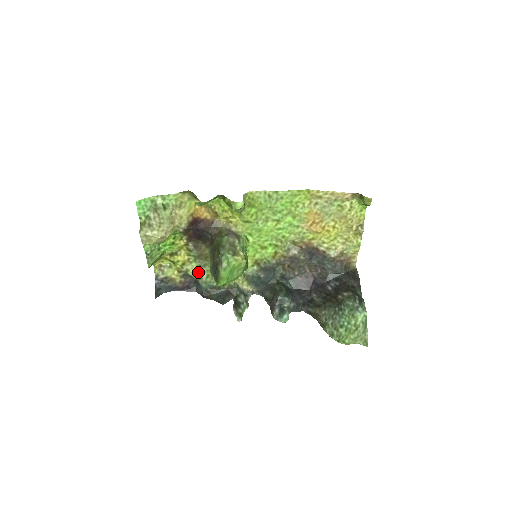
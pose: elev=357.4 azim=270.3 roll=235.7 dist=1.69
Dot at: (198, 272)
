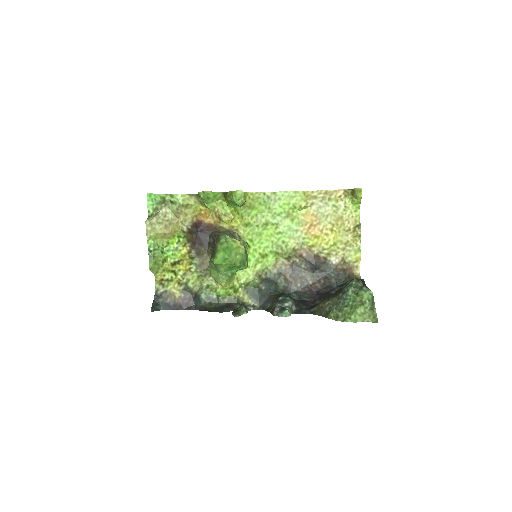
Dot at: (198, 283)
